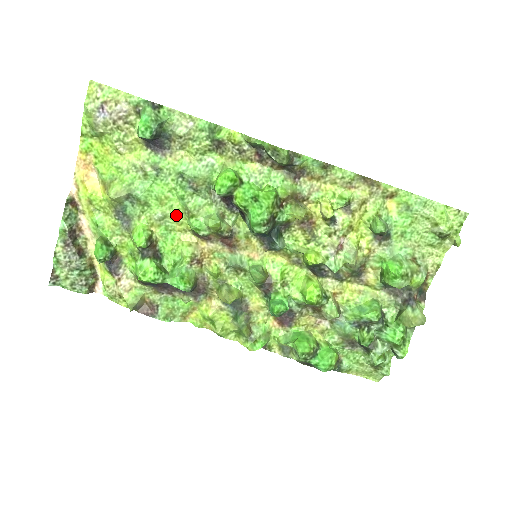
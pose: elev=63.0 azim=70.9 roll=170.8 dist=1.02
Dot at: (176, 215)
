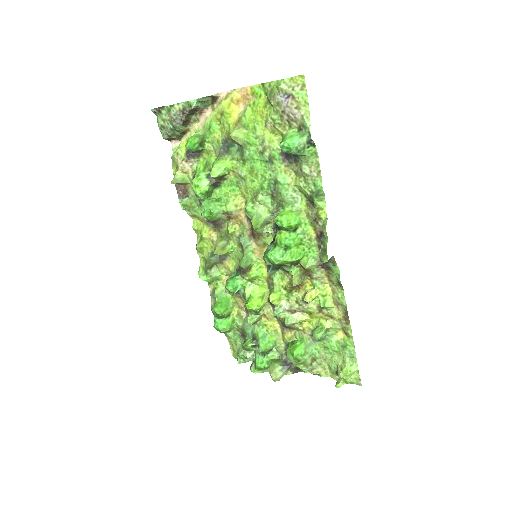
Dot at: (250, 187)
